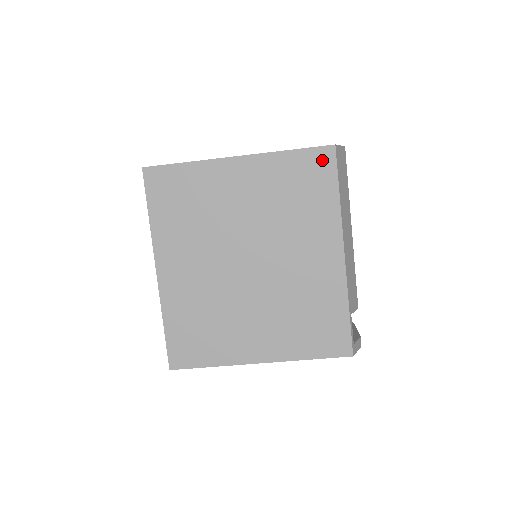
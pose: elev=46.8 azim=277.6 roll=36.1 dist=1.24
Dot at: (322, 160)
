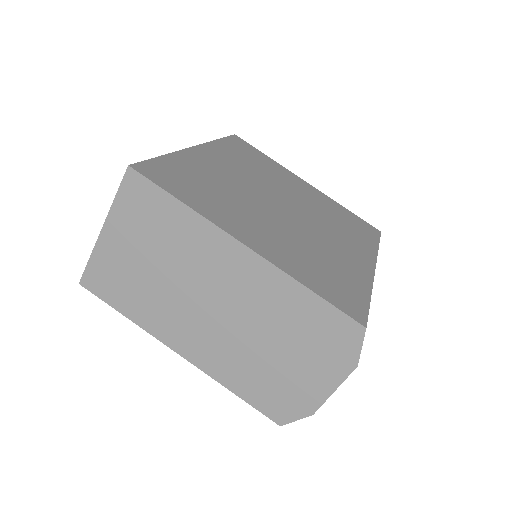
Dot at: (369, 228)
